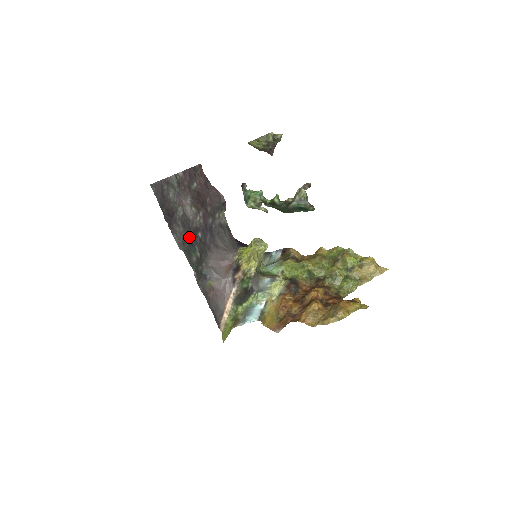
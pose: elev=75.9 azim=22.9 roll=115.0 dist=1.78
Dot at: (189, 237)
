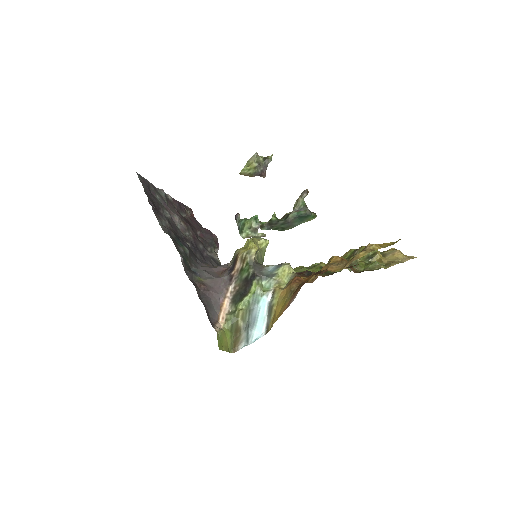
Dot at: (176, 234)
